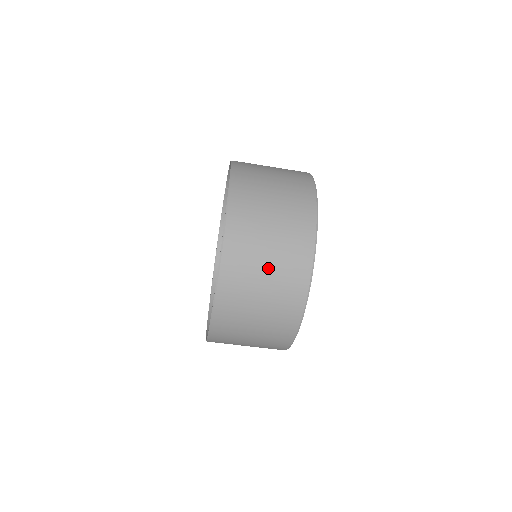
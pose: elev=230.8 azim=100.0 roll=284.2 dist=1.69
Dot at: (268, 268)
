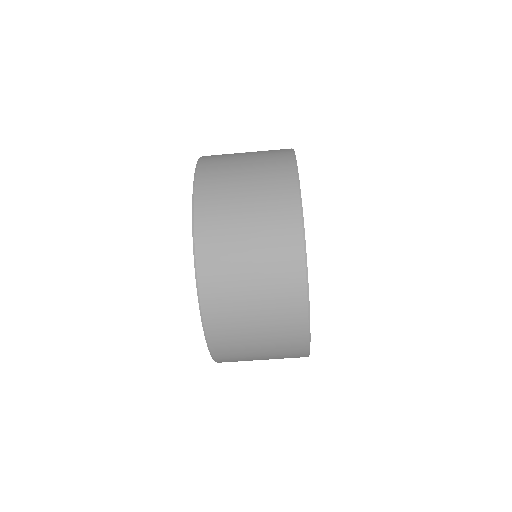
Dot at: (262, 352)
